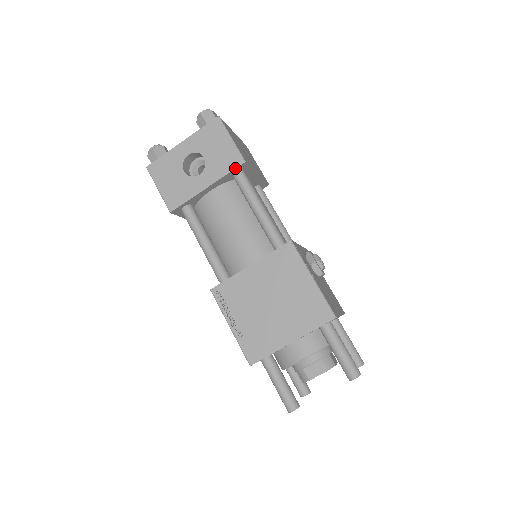
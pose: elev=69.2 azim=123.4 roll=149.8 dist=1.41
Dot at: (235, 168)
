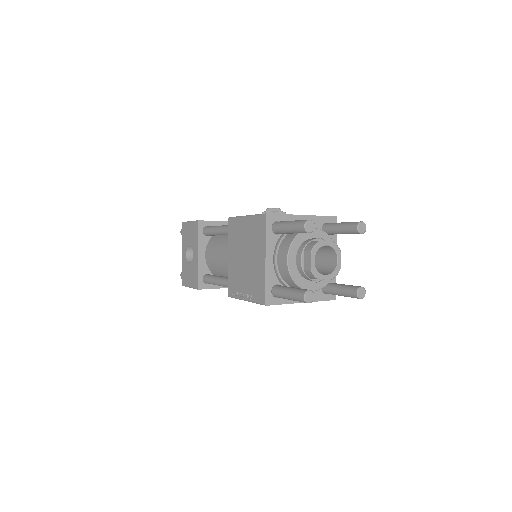
Dot at: (197, 229)
